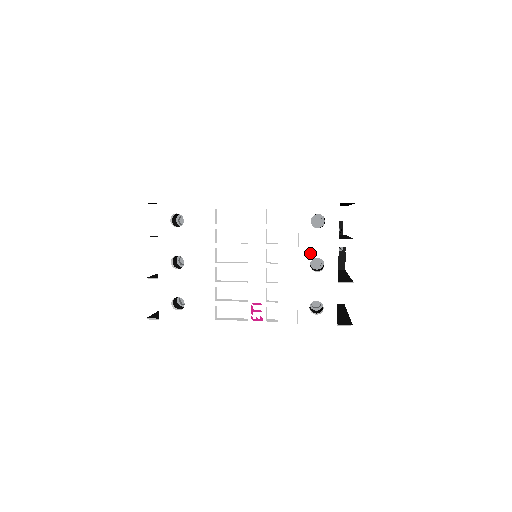
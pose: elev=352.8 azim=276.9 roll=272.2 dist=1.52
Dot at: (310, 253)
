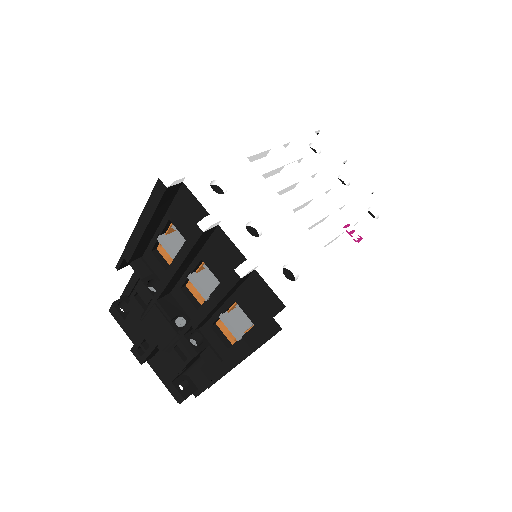
Dot at: occluded
